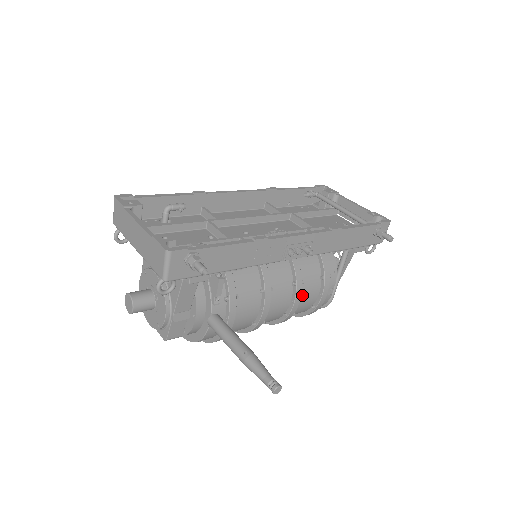
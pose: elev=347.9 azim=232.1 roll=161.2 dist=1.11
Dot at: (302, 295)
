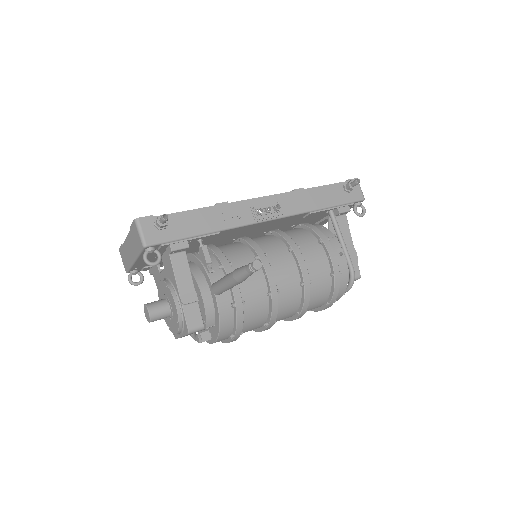
Dot at: (307, 260)
